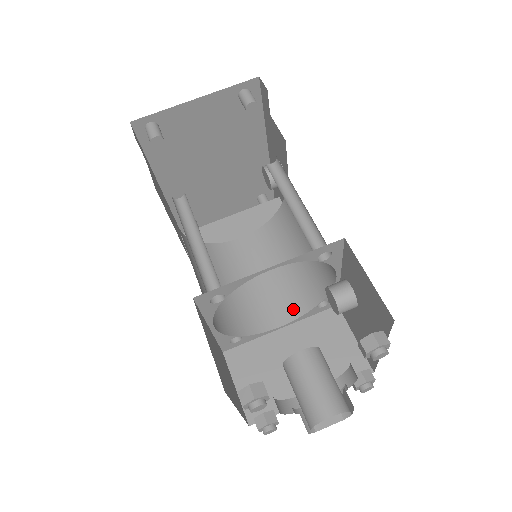
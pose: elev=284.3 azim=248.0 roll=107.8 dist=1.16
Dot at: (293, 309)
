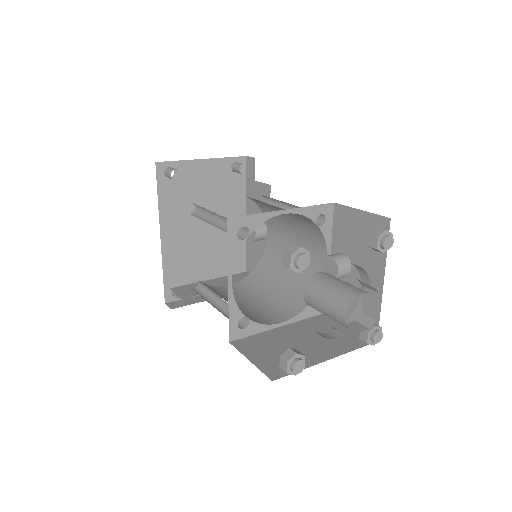
Dot at: (289, 312)
